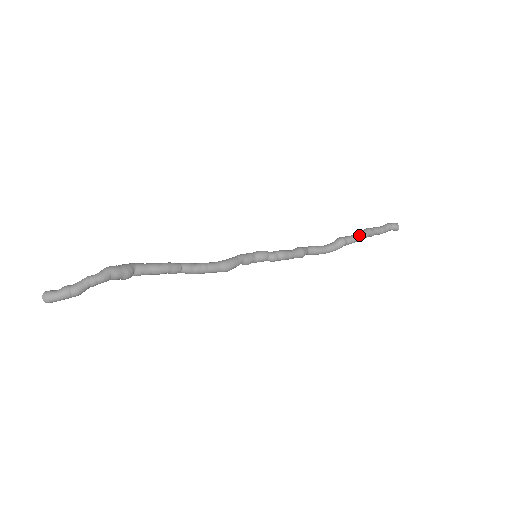
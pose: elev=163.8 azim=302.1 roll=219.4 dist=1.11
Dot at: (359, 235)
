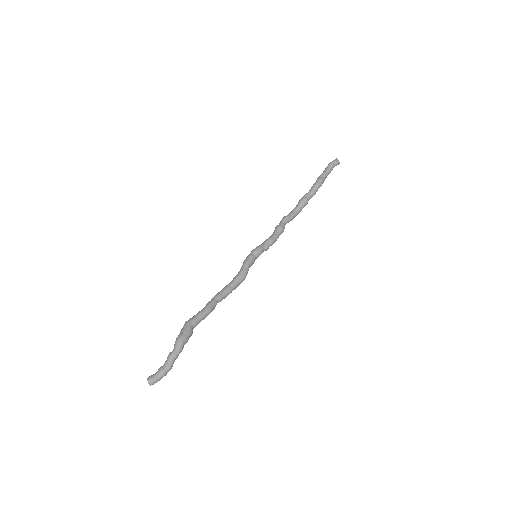
Dot at: (316, 190)
